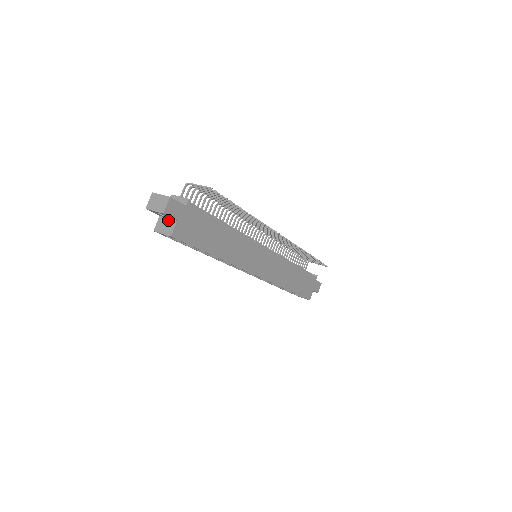
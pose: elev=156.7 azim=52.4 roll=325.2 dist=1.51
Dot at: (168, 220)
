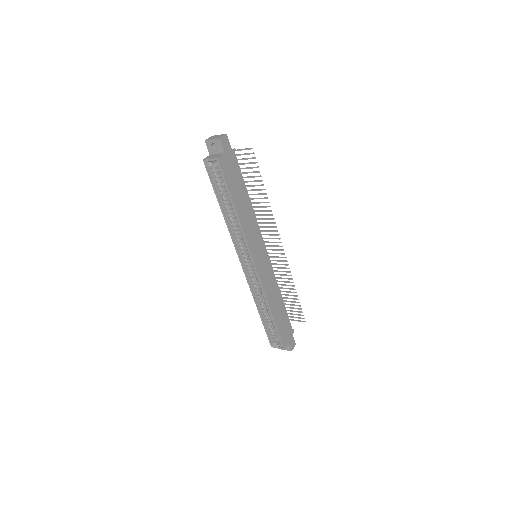
Dot at: (217, 154)
